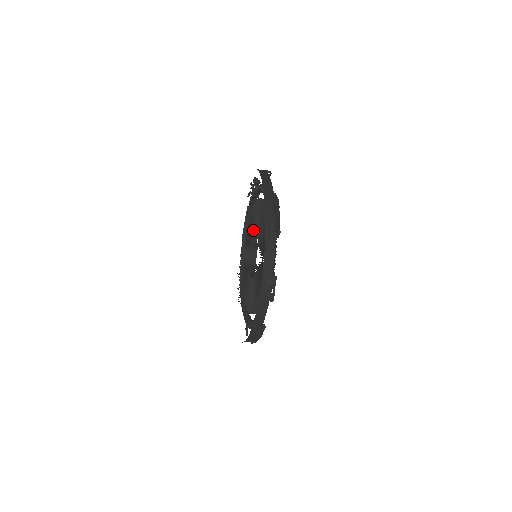
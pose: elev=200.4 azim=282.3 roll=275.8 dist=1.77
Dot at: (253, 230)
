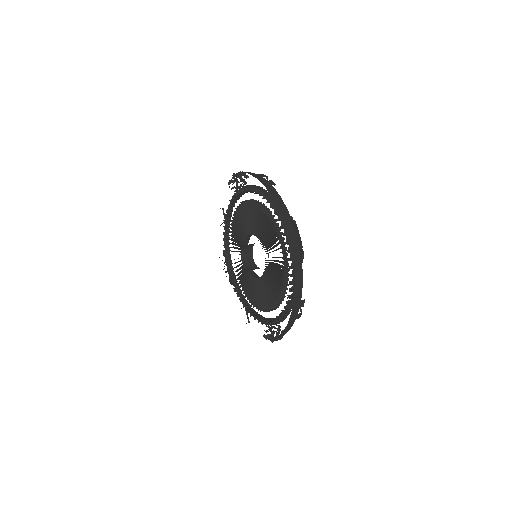
Dot at: (248, 229)
